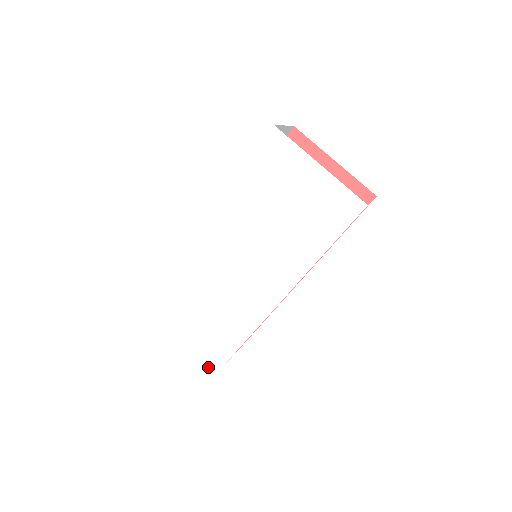
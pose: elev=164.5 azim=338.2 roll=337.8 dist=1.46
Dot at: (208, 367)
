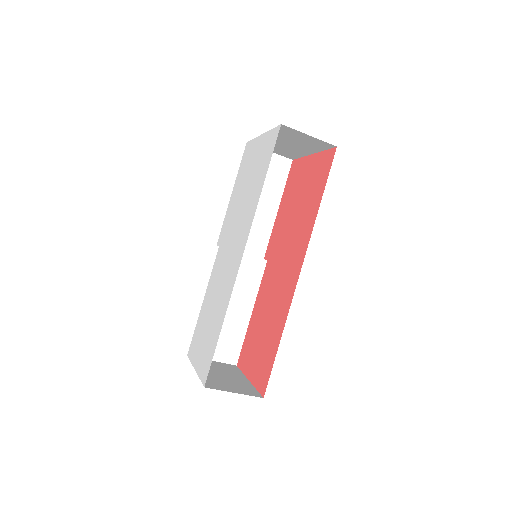
Dot at: (203, 380)
